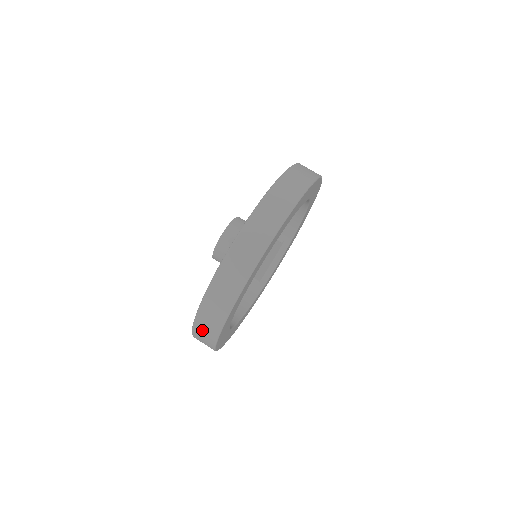
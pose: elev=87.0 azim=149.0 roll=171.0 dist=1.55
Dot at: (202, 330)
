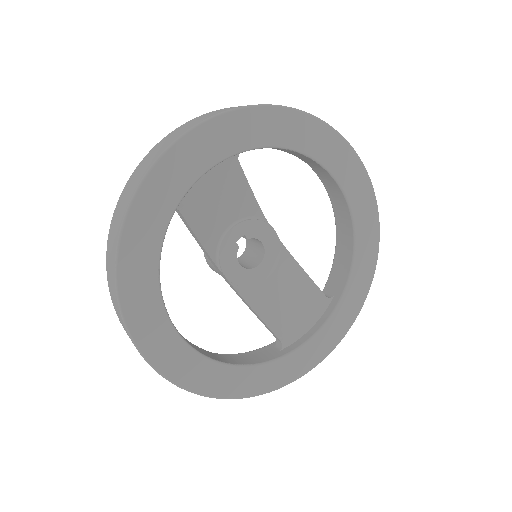
Dot at: (109, 266)
